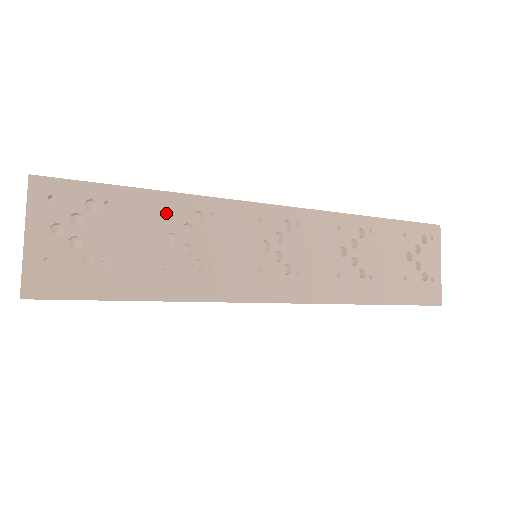
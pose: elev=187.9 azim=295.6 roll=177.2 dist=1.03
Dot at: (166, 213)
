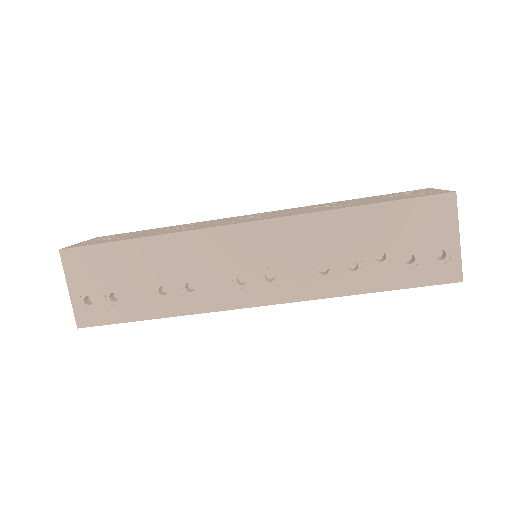
Dot at: occluded
